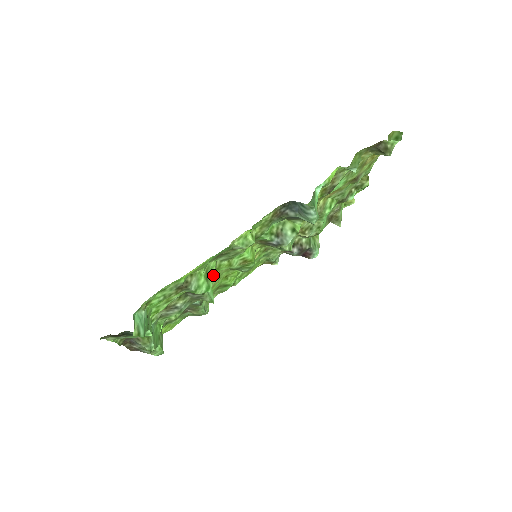
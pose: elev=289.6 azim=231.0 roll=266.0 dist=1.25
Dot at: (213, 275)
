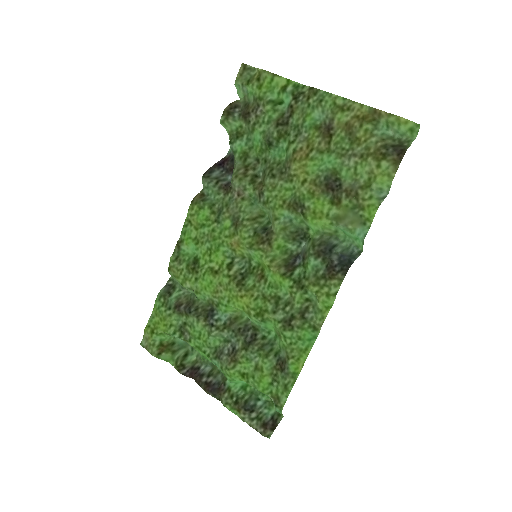
Dot at: (272, 325)
